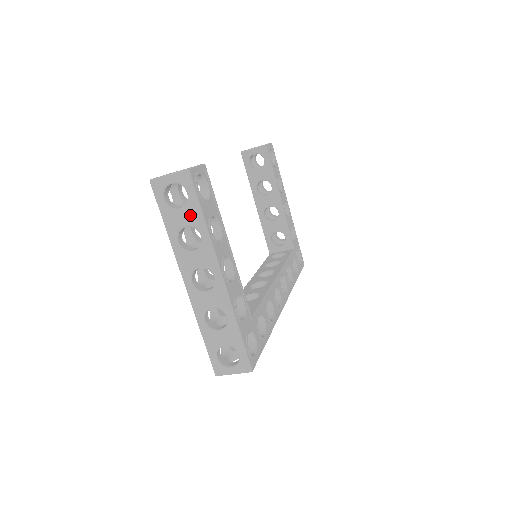
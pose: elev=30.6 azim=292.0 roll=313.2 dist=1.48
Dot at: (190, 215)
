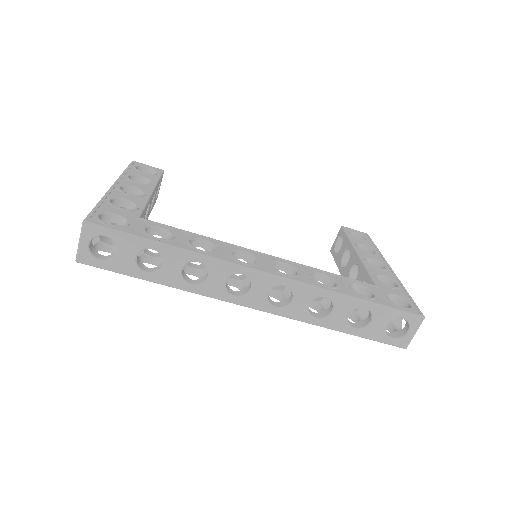
Dot at: occluded
